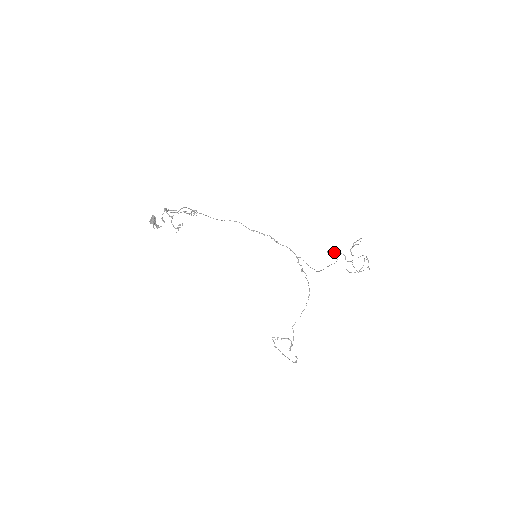
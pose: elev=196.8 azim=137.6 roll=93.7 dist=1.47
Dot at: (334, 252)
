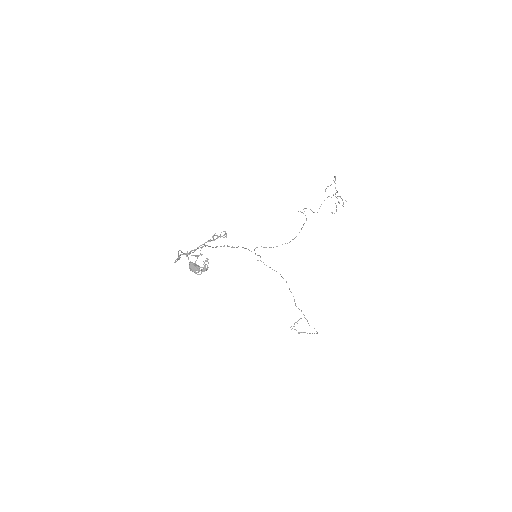
Dot at: occluded
